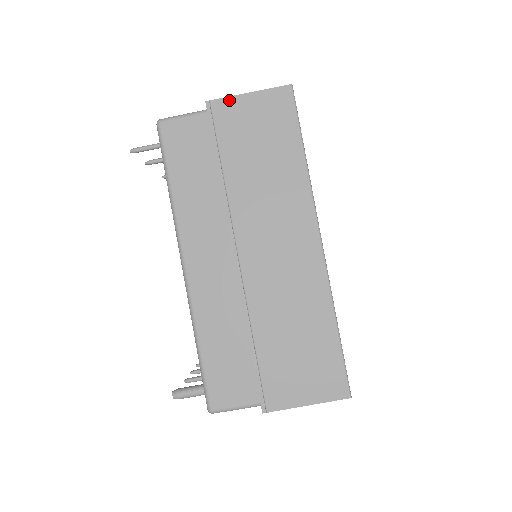
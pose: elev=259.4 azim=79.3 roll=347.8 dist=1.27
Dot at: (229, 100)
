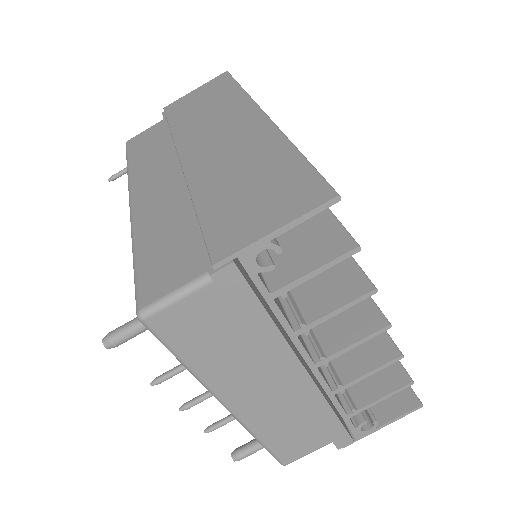
Dot at: (178, 100)
